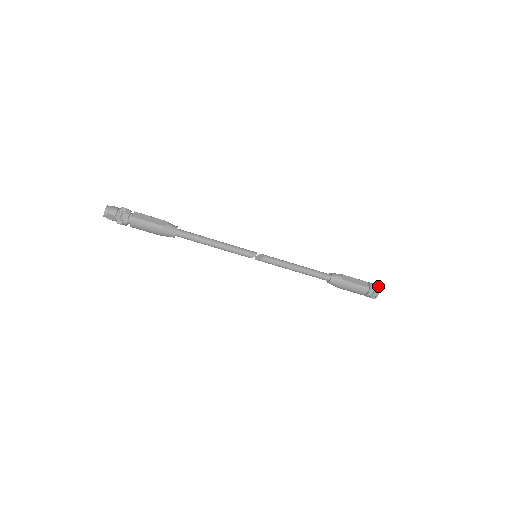
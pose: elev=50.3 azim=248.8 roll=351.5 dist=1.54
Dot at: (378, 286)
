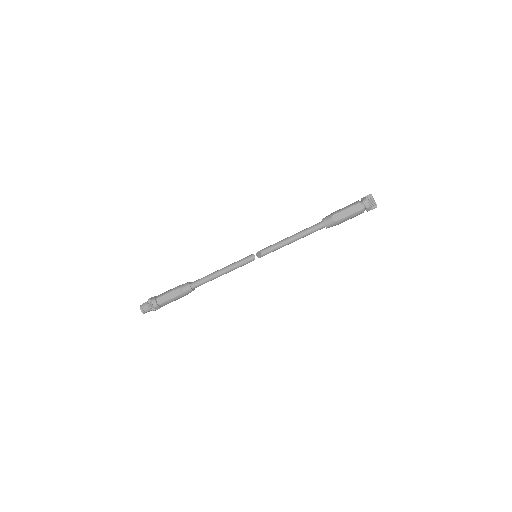
Dot at: (372, 199)
